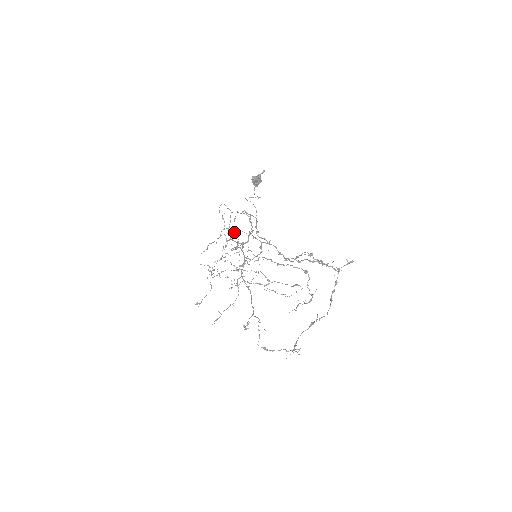
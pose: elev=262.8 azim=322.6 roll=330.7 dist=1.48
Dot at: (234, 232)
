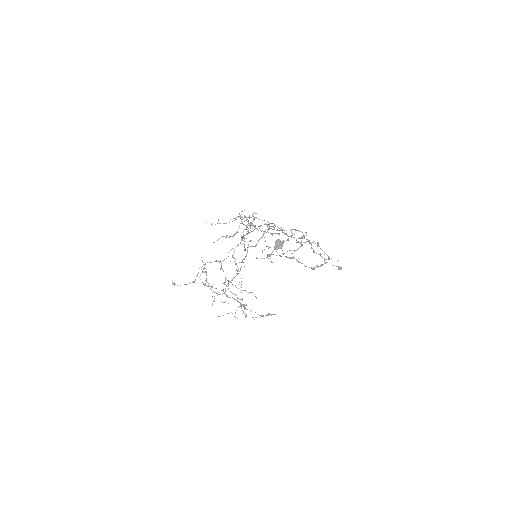
Dot at: (244, 249)
